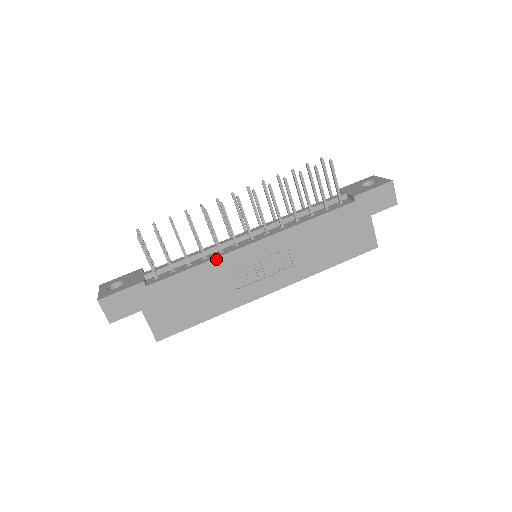
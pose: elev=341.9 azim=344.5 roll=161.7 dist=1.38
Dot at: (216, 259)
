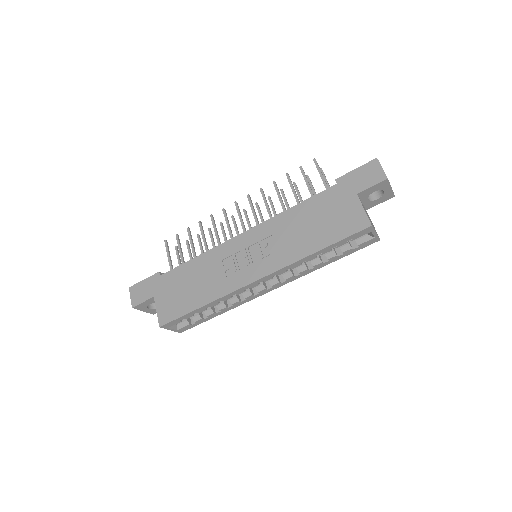
Dot at: (211, 250)
